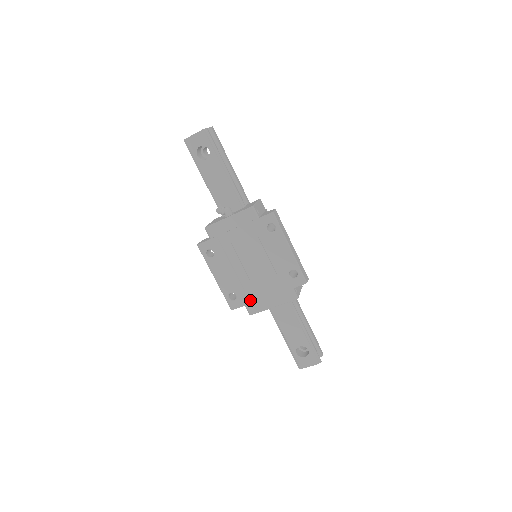
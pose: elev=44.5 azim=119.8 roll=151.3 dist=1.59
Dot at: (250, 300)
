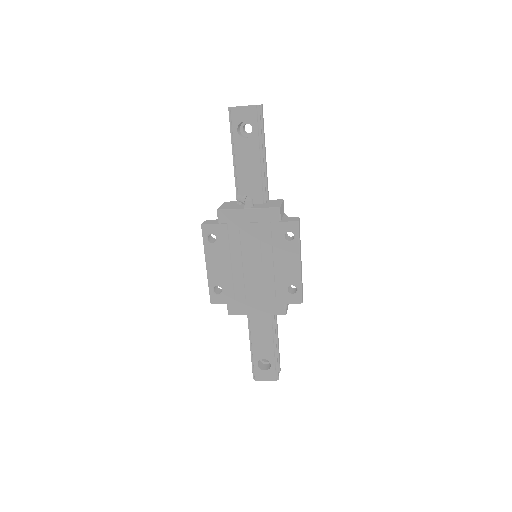
Dot at: (235, 300)
